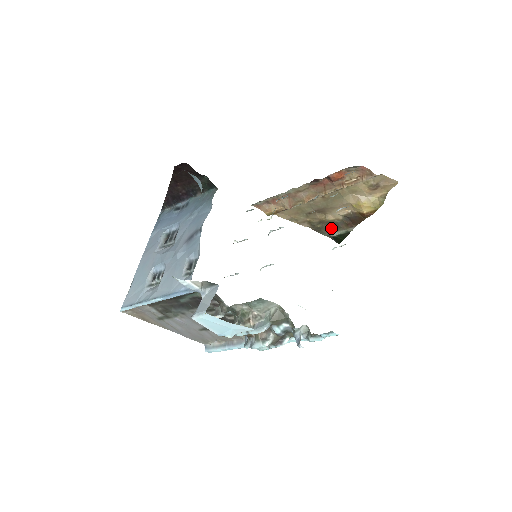
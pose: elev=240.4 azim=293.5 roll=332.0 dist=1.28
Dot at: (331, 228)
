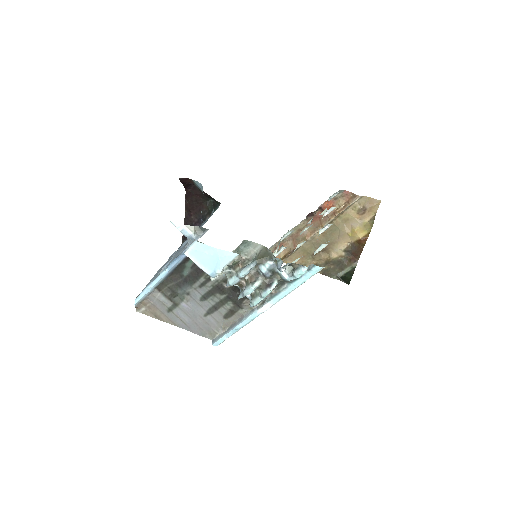
Dot at: (337, 268)
